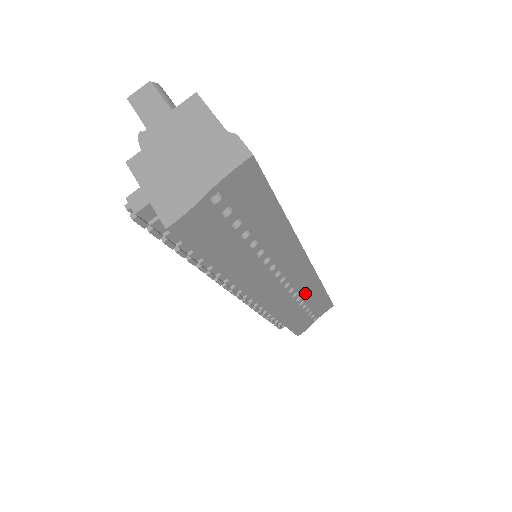
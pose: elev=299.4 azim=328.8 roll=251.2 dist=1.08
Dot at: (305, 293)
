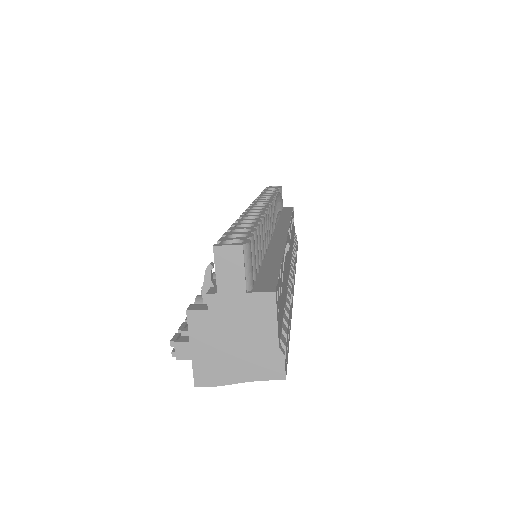
Dot at: occluded
